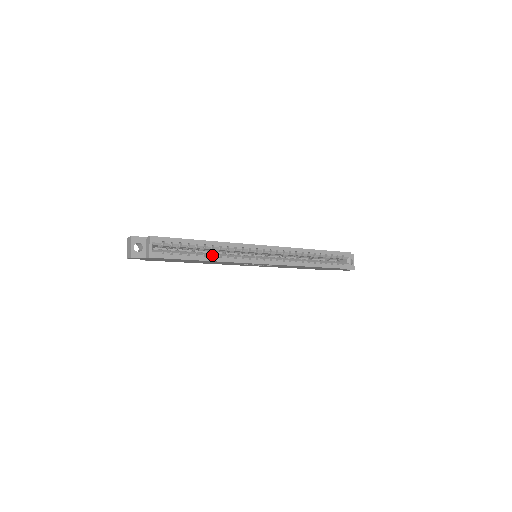
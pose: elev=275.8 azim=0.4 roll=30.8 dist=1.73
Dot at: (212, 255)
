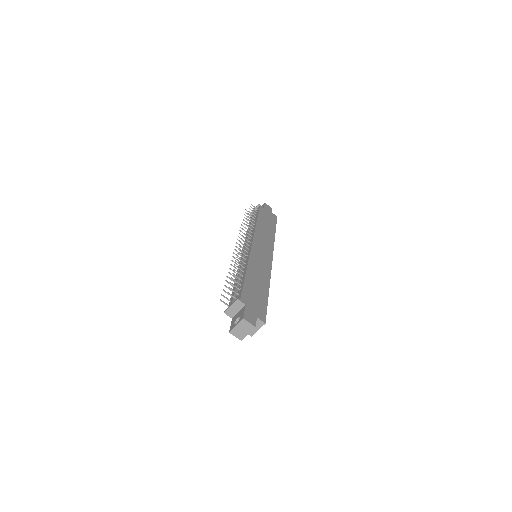
Dot at: occluded
